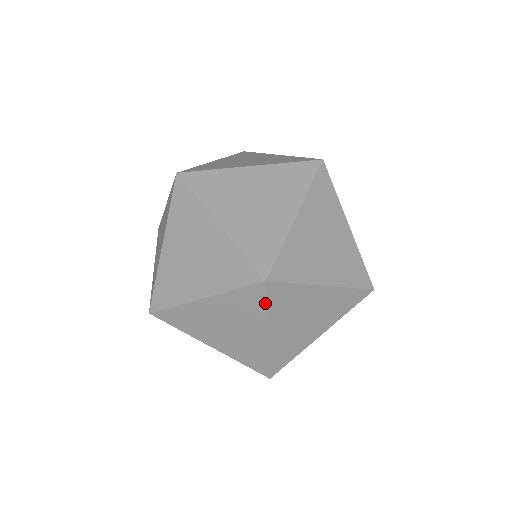
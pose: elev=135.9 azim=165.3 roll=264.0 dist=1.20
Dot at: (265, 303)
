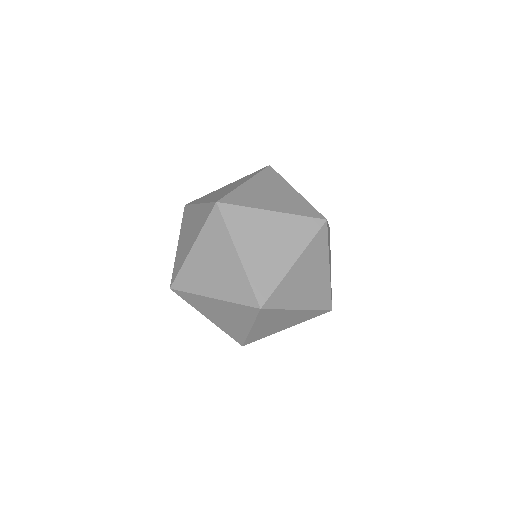
Dot at: occluded
